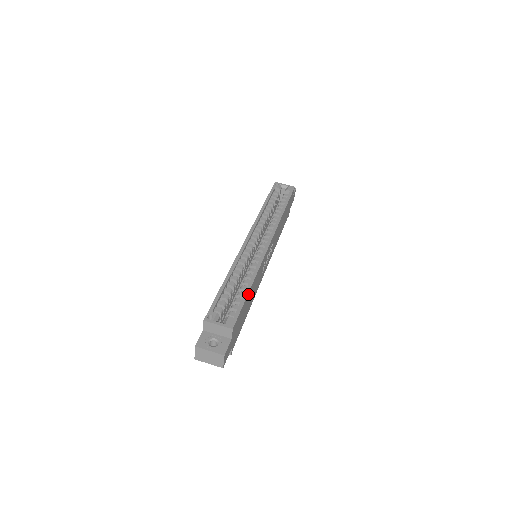
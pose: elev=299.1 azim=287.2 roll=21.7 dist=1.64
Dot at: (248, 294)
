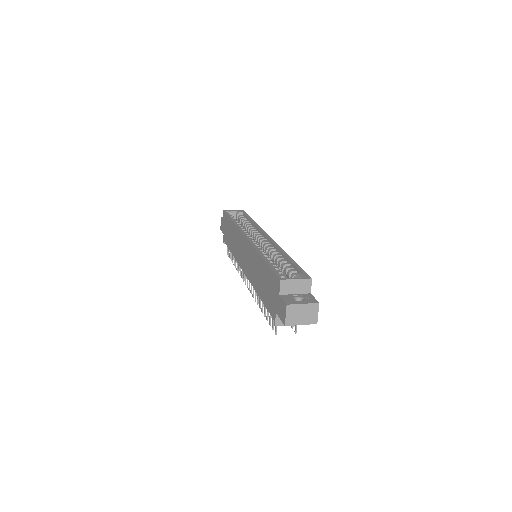
Dot at: occluded
